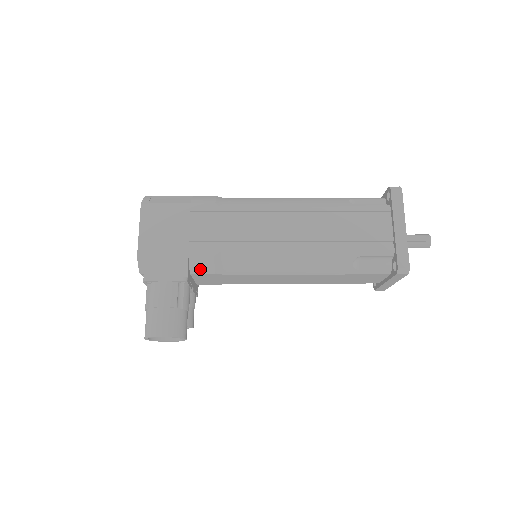
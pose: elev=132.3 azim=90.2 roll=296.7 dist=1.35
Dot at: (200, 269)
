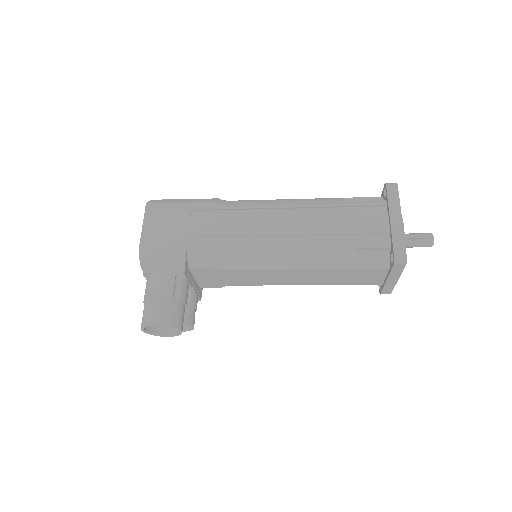
Dot at: (198, 263)
